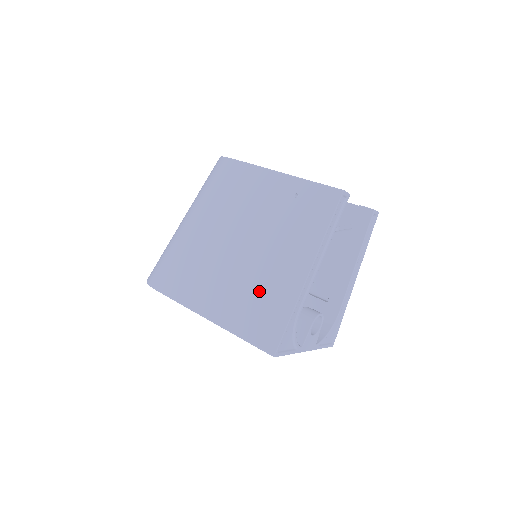
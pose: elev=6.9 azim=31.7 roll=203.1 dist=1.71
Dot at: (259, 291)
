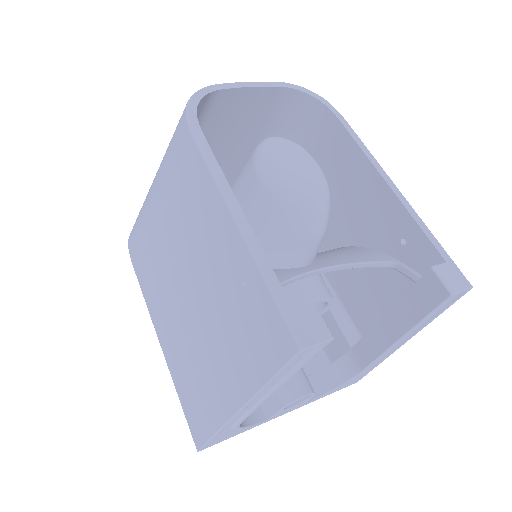
Dot at: (194, 369)
